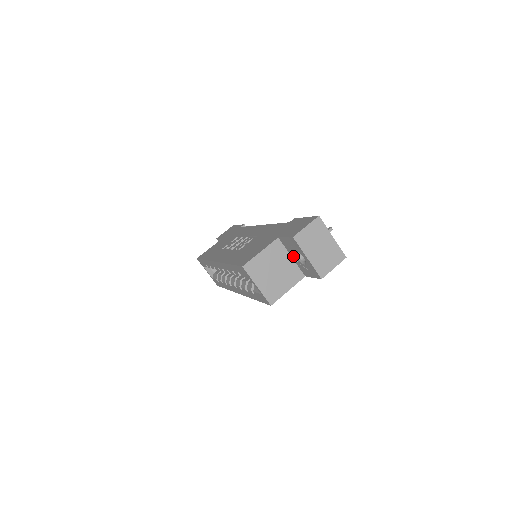
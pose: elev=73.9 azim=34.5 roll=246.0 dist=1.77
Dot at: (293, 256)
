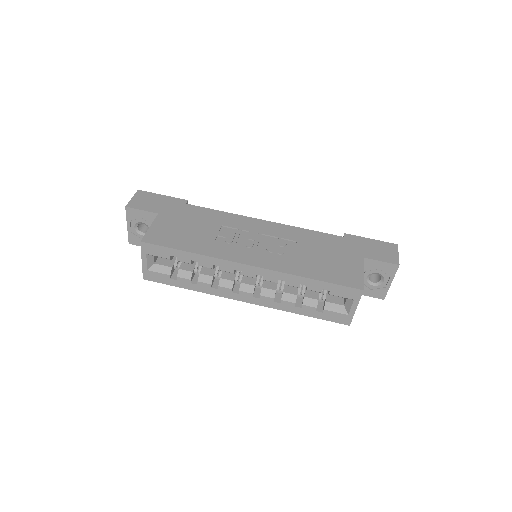
Dot at: occluded
